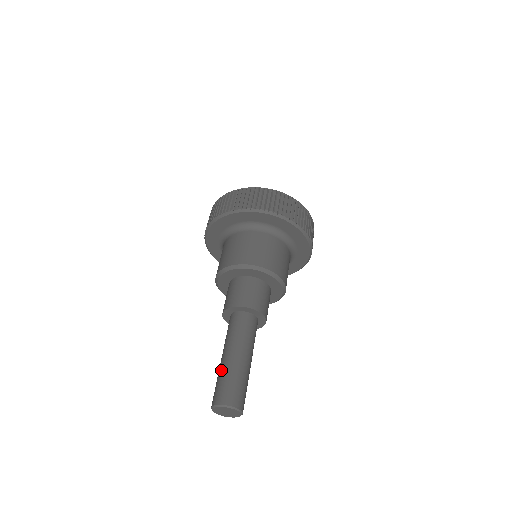
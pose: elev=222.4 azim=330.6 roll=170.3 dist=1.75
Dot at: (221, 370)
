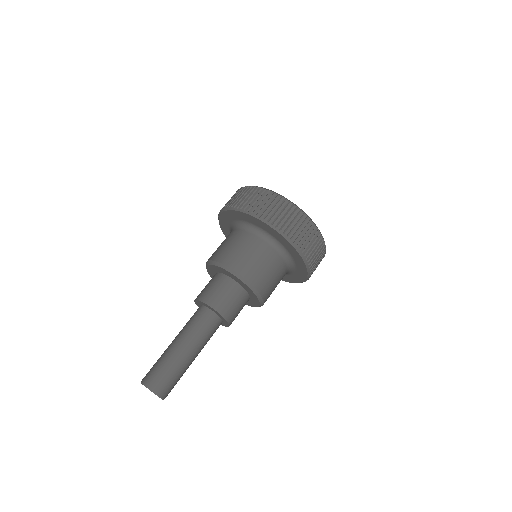
Dot at: (164, 354)
